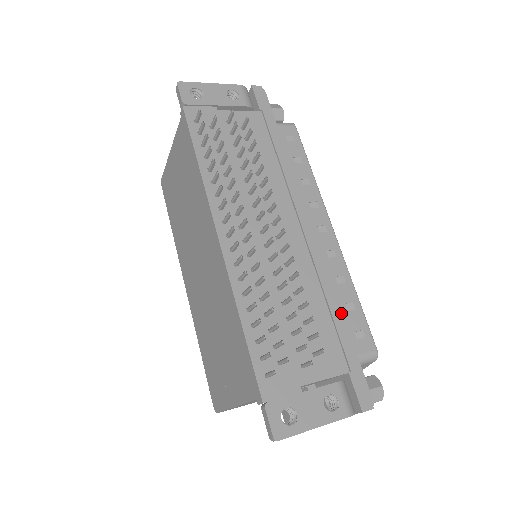
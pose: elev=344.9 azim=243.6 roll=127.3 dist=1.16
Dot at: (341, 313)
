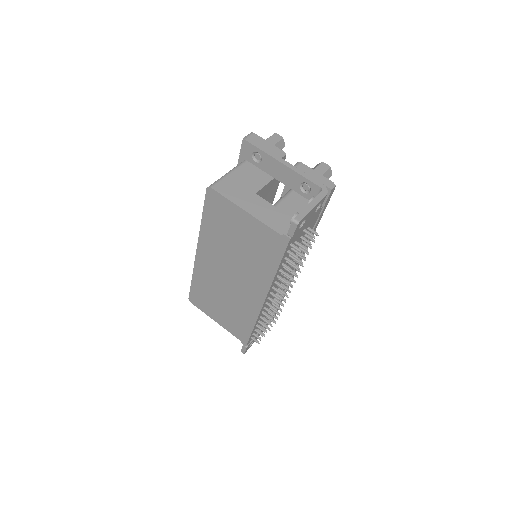
Dot at: occluded
